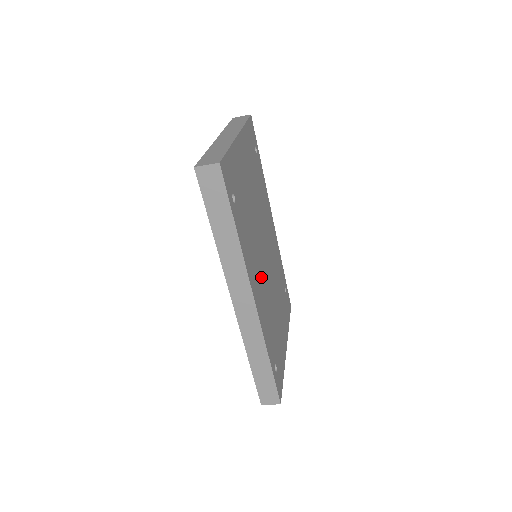
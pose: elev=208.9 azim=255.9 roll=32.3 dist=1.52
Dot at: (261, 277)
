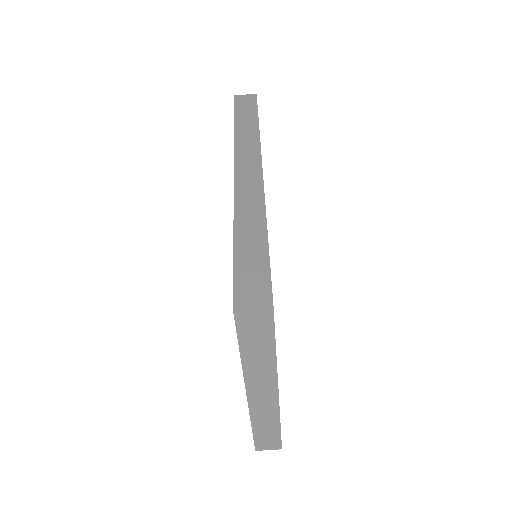
Dot at: occluded
